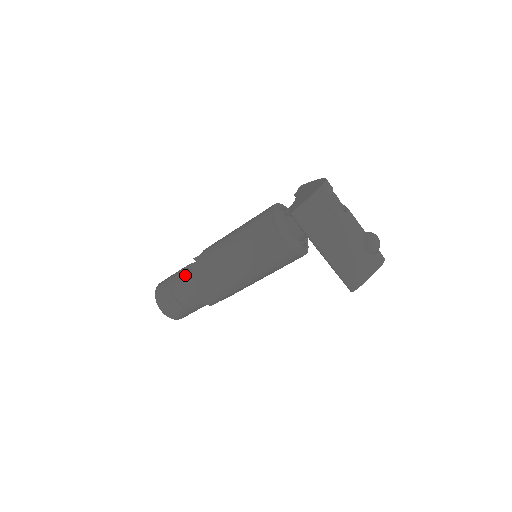
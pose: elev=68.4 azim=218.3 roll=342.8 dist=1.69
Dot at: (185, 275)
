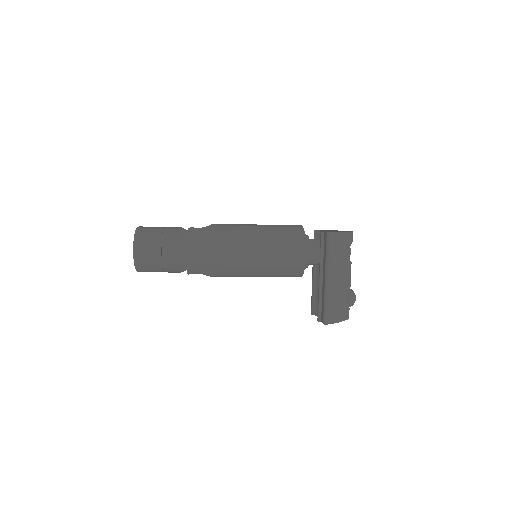
Dot at: (190, 230)
